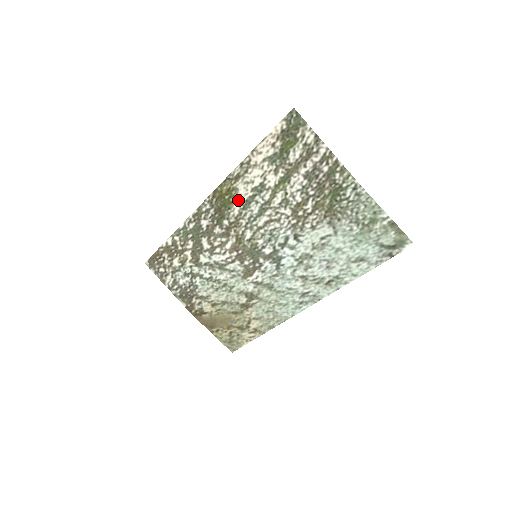
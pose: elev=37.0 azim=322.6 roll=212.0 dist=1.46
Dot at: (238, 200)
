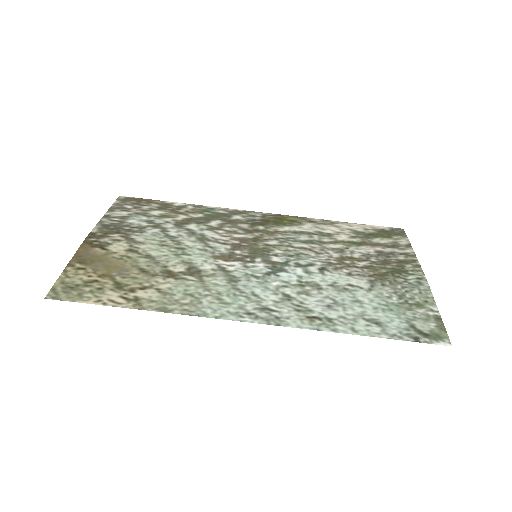
Dot at: (294, 227)
